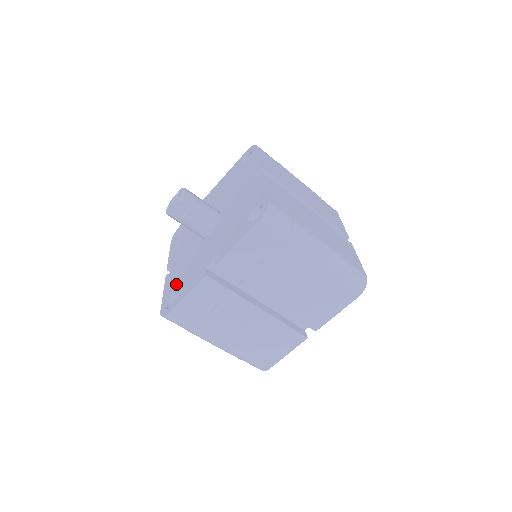
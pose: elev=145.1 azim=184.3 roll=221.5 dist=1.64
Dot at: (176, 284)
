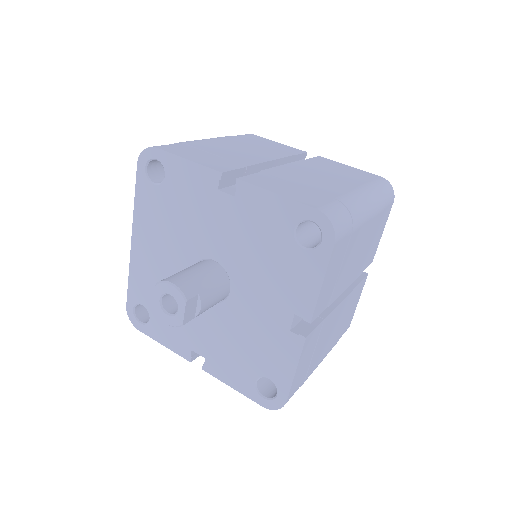
Dot at: (247, 369)
